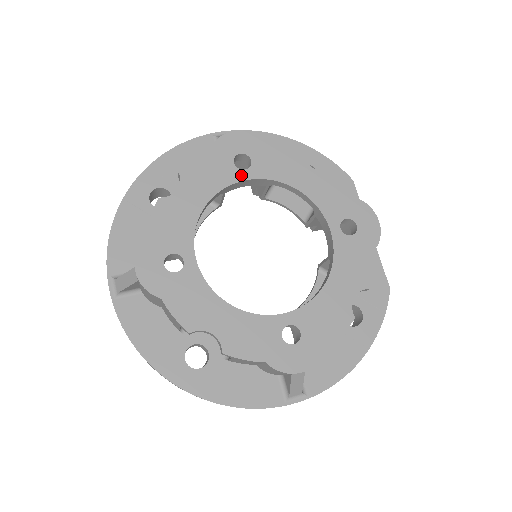
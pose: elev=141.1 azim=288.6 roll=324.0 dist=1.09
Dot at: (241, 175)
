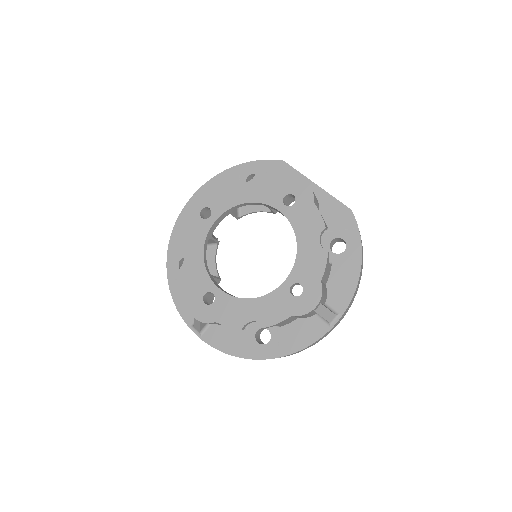
Dot at: (210, 222)
